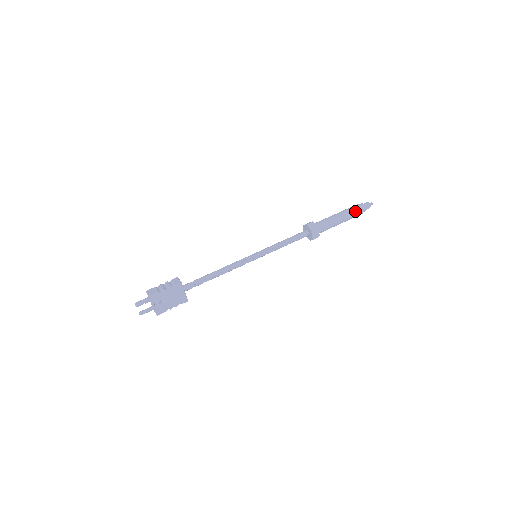
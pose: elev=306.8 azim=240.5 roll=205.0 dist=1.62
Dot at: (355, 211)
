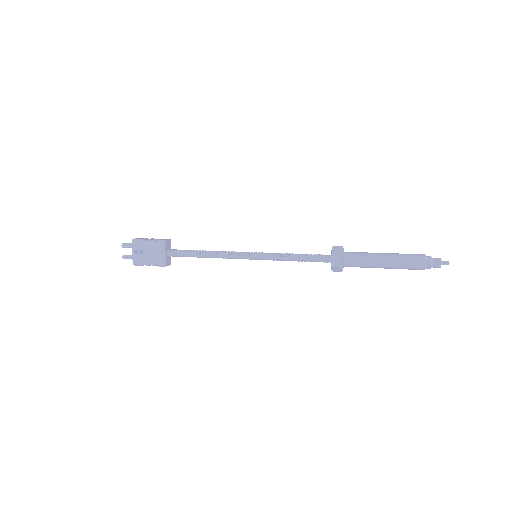
Dot at: (410, 258)
